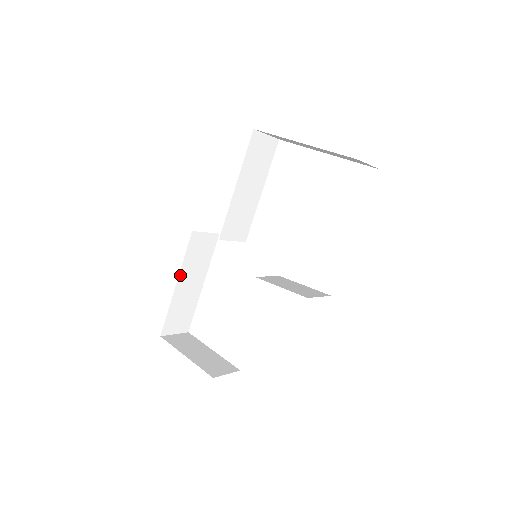
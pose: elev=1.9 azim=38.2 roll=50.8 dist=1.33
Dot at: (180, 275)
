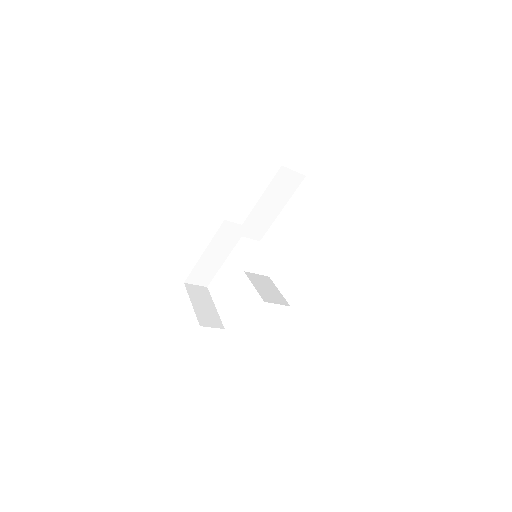
Dot at: (208, 247)
